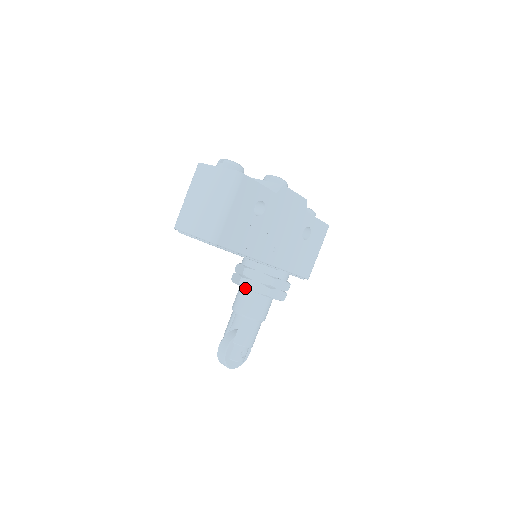
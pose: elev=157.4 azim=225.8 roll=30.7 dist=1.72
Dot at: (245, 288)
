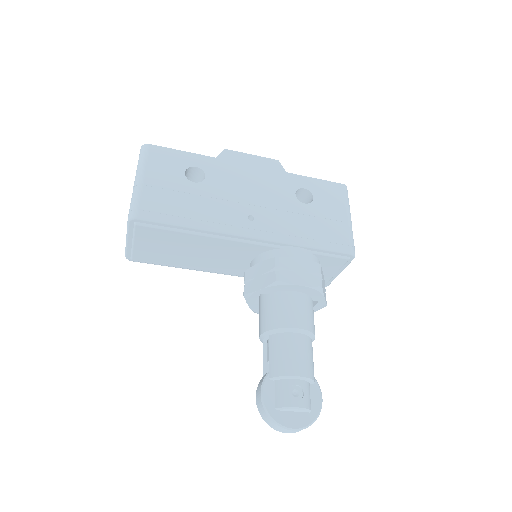
Dot at: (251, 294)
